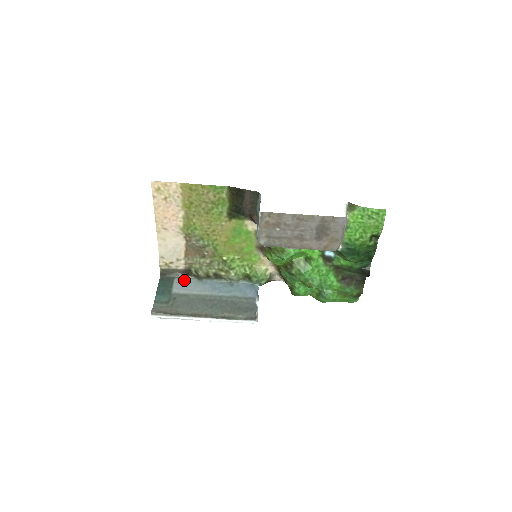
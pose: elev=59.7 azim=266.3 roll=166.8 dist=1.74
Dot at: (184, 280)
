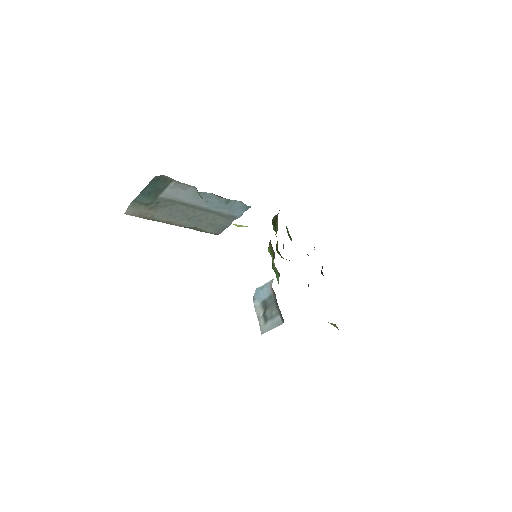
Dot at: (182, 187)
